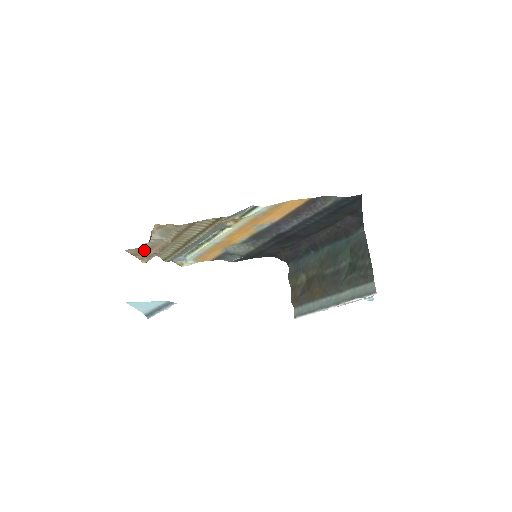
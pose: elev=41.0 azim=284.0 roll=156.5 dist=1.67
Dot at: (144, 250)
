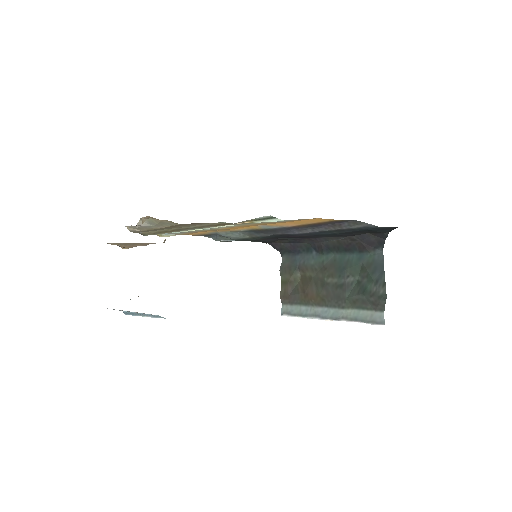
Dot at: (130, 244)
